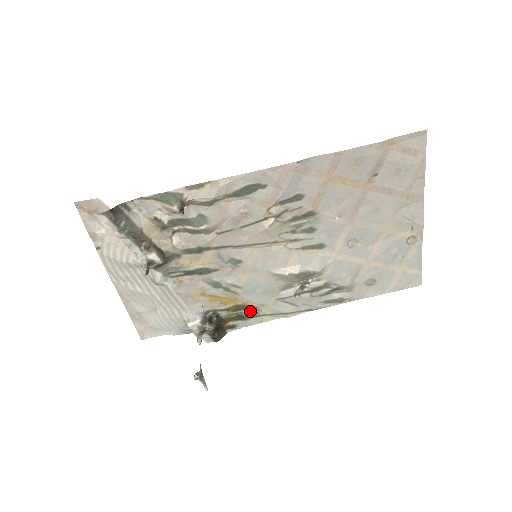
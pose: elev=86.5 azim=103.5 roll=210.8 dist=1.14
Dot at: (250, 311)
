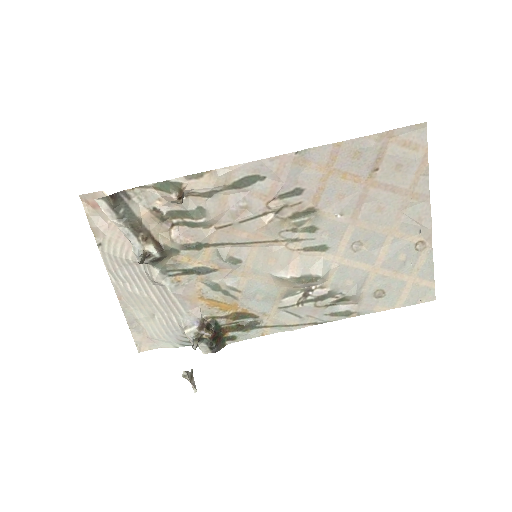
Dot at: (251, 321)
